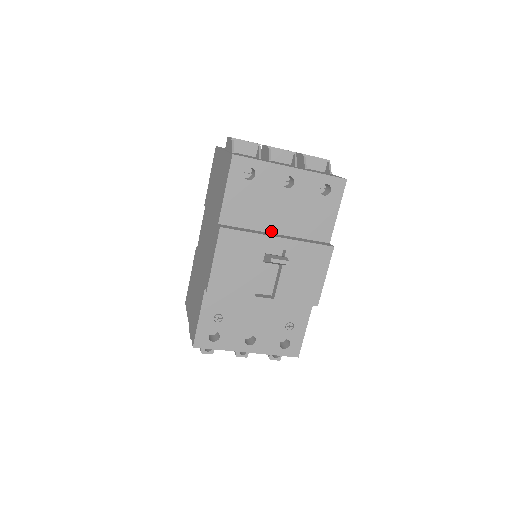
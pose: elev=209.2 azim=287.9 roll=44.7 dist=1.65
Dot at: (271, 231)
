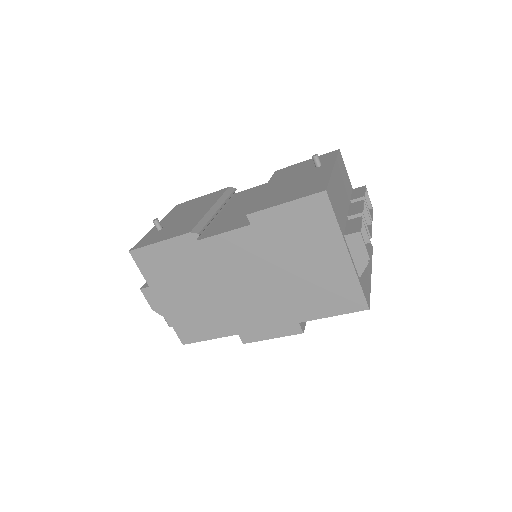
Dot at: occluded
